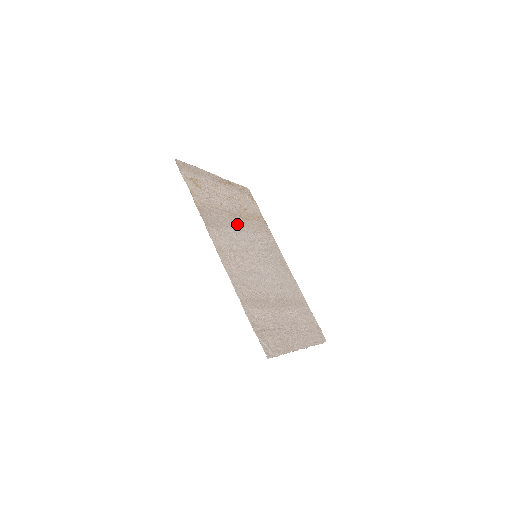
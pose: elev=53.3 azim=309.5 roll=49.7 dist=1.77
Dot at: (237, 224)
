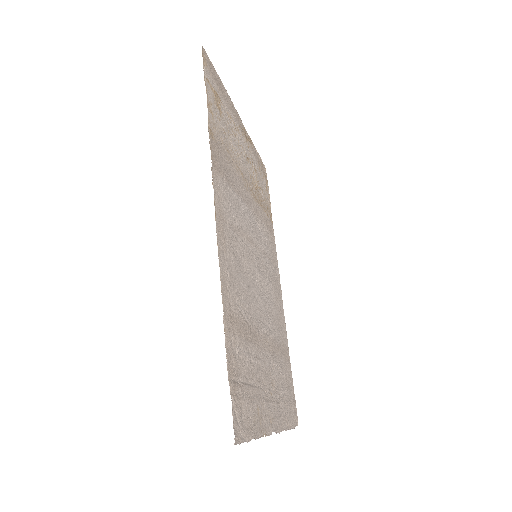
Dot at: (247, 197)
